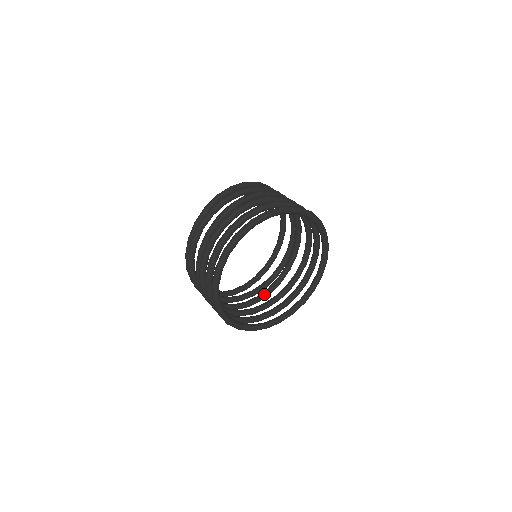
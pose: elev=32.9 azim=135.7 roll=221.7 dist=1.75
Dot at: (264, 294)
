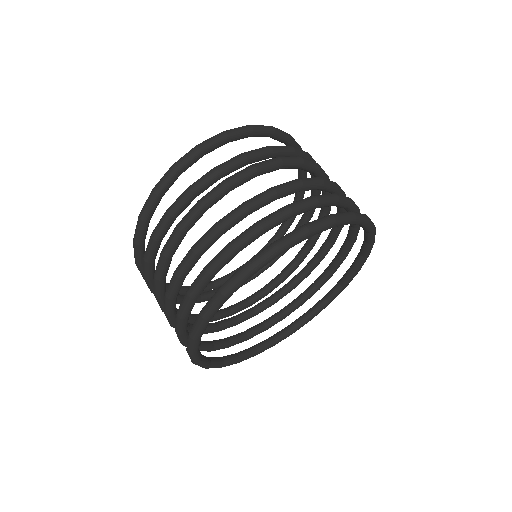
Dot at: occluded
